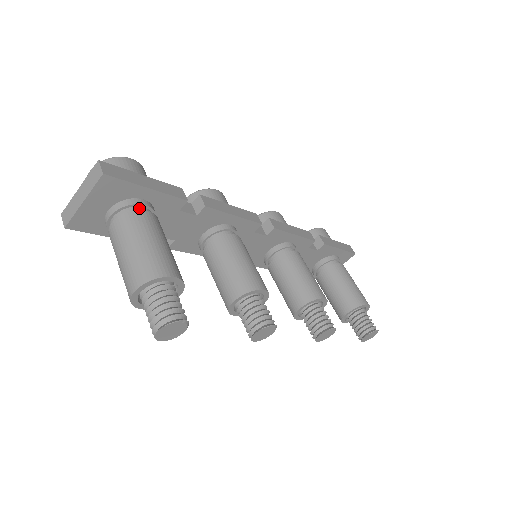
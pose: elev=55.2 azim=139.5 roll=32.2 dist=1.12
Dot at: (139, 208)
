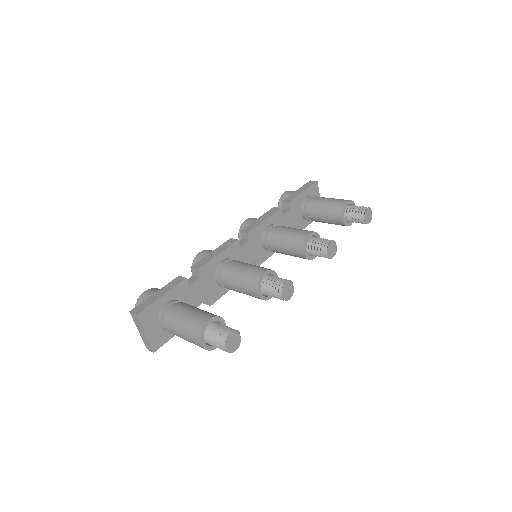
Dot at: (168, 309)
